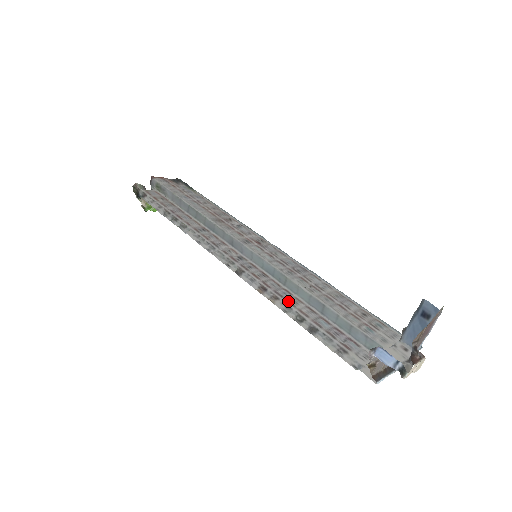
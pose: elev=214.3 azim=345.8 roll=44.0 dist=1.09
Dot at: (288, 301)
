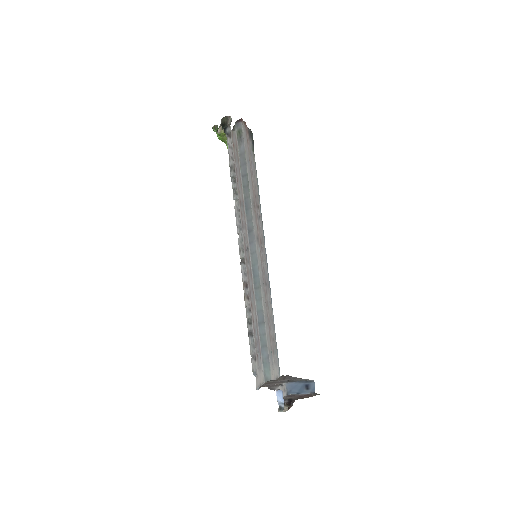
Dot at: (252, 305)
